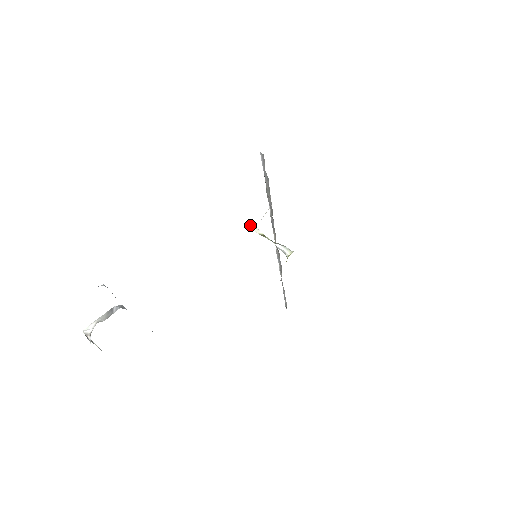
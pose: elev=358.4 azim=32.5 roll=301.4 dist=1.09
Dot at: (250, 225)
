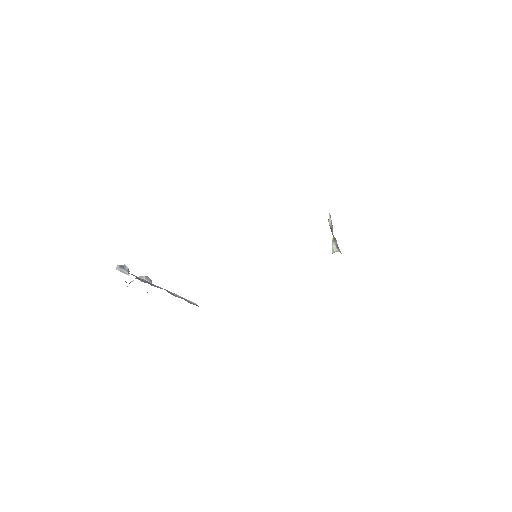
Dot at: (329, 215)
